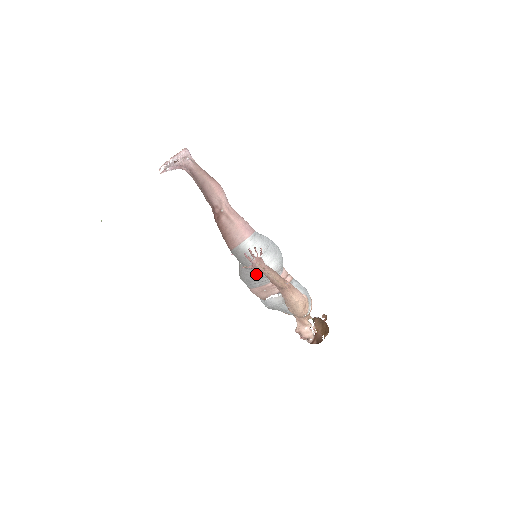
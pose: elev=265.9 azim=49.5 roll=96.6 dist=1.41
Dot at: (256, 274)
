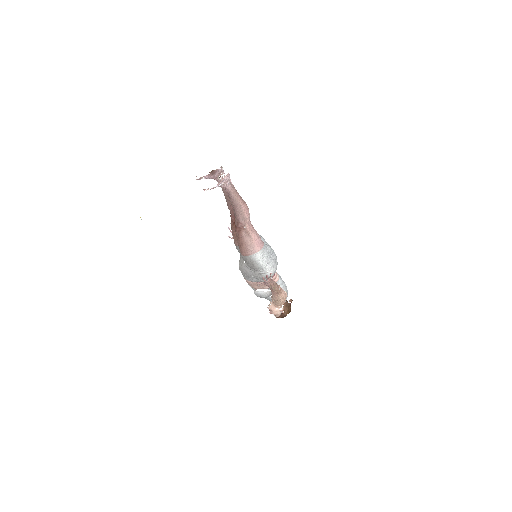
Dot at: (257, 275)
